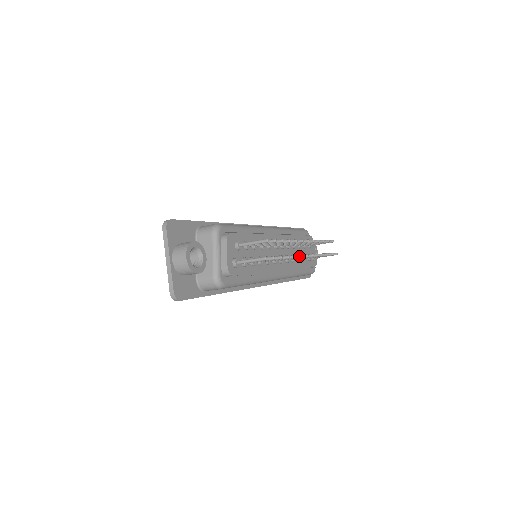
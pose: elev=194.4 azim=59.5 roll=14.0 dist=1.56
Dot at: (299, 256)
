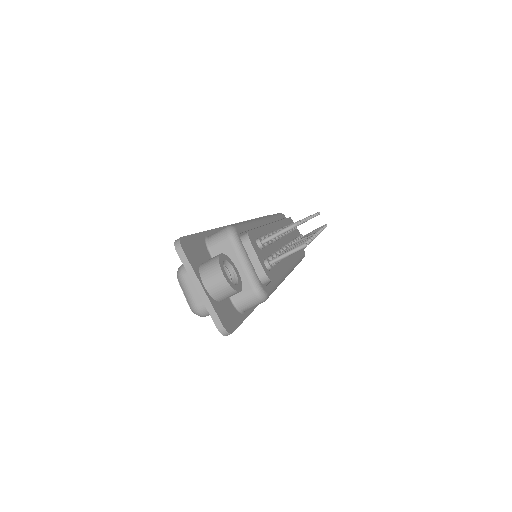
Dot at: occluded
